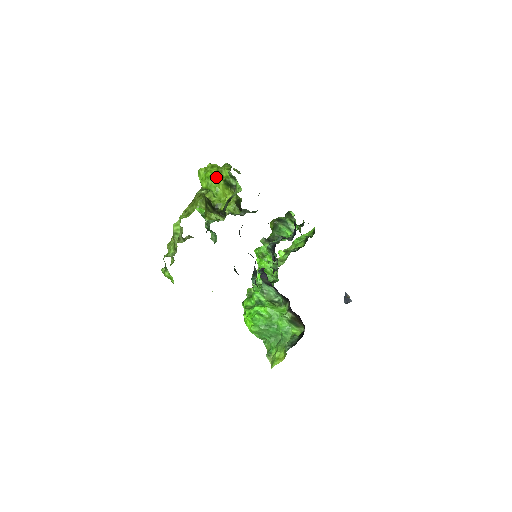
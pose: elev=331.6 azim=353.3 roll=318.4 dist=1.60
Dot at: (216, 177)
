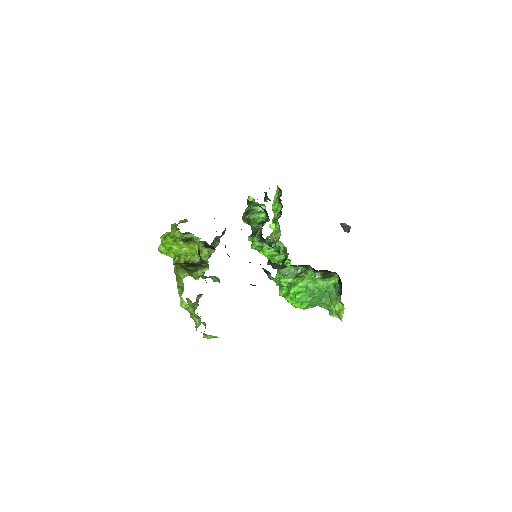
Dot at: (174, 243)
